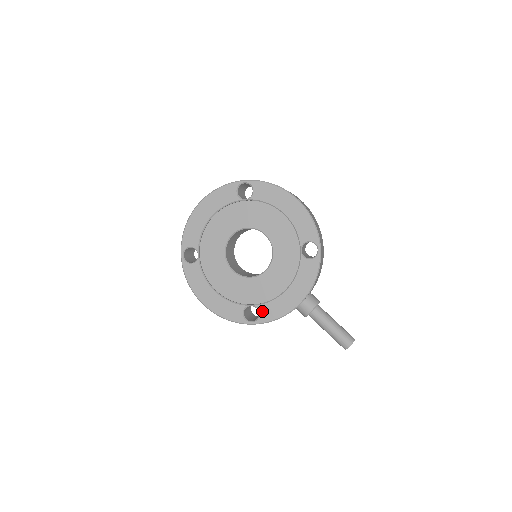
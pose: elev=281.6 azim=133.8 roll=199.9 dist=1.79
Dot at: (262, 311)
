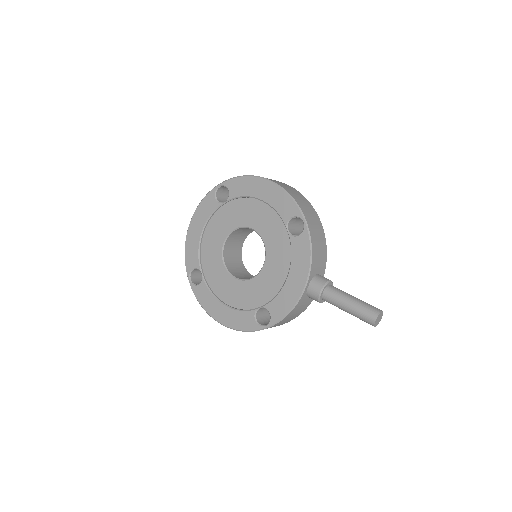
Dot at: (271, 310)
